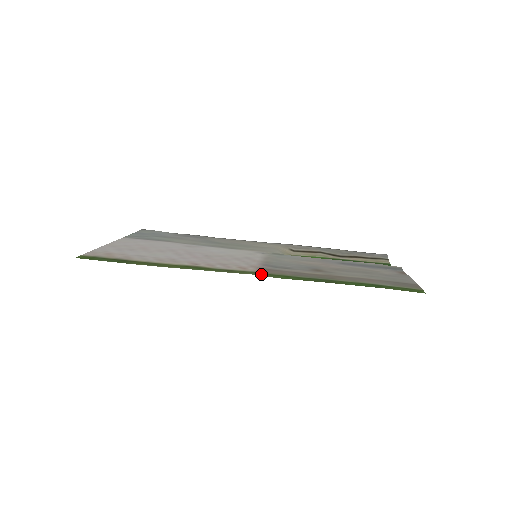
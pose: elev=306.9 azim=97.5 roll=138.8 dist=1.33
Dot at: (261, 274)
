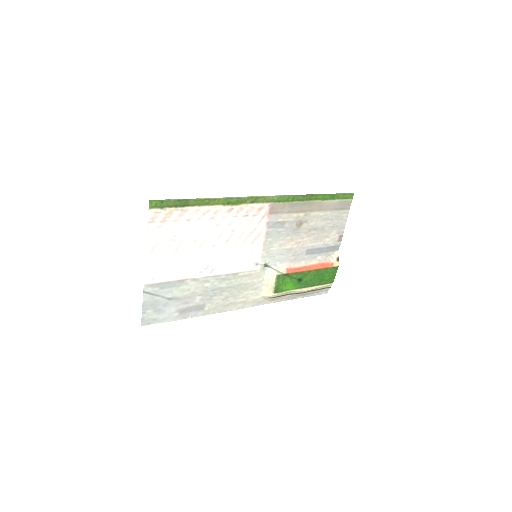
Dot at: (274, 198)
